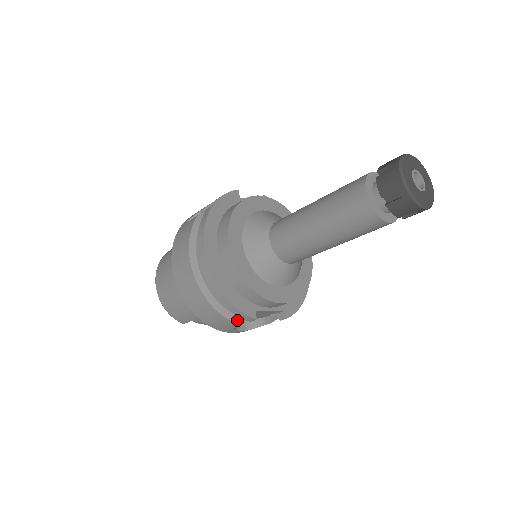
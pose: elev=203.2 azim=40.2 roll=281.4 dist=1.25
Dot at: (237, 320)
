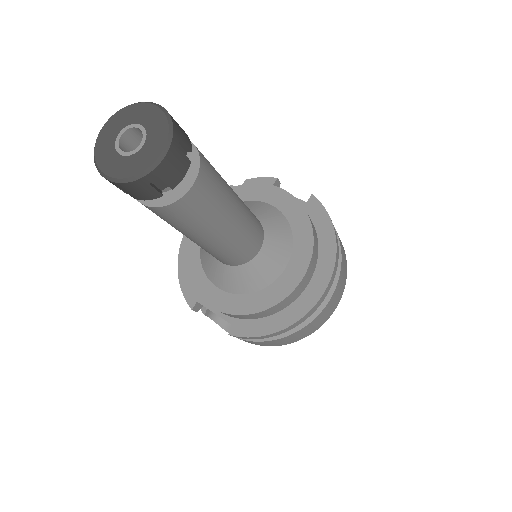
Dot at: (203, 308)
